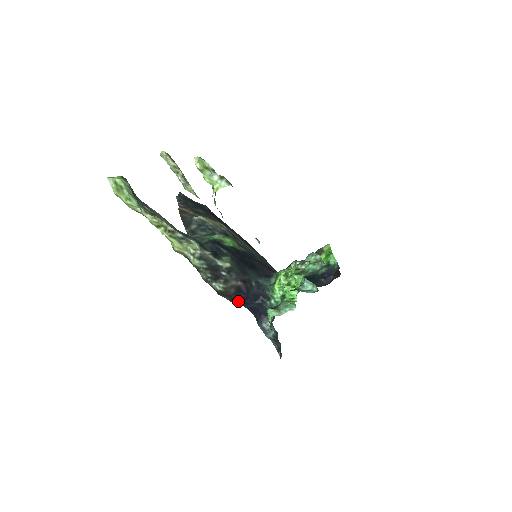
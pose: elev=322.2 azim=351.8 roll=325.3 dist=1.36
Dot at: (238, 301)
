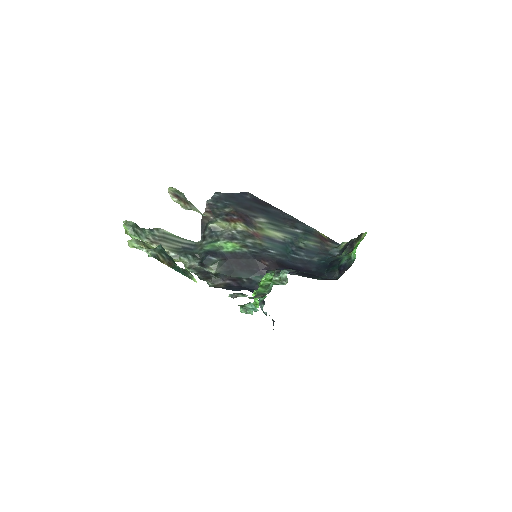
Dot at: (235, 289)
